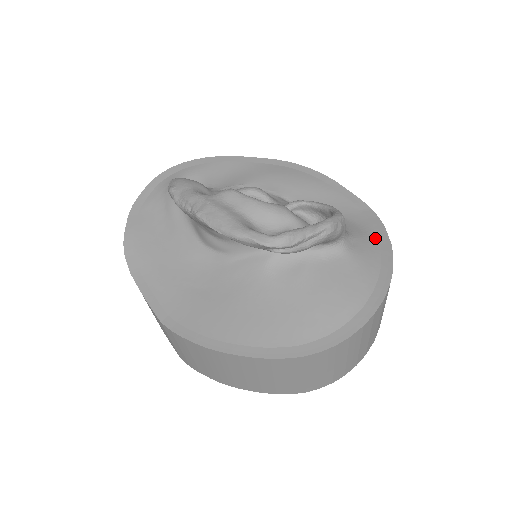
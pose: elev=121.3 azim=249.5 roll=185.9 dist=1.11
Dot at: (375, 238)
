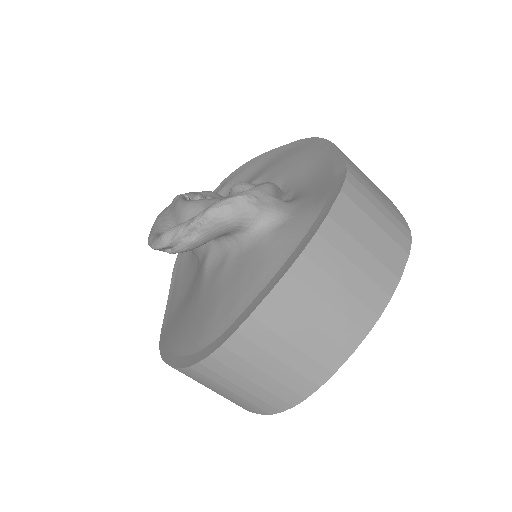
Dot at: (317, 211)
